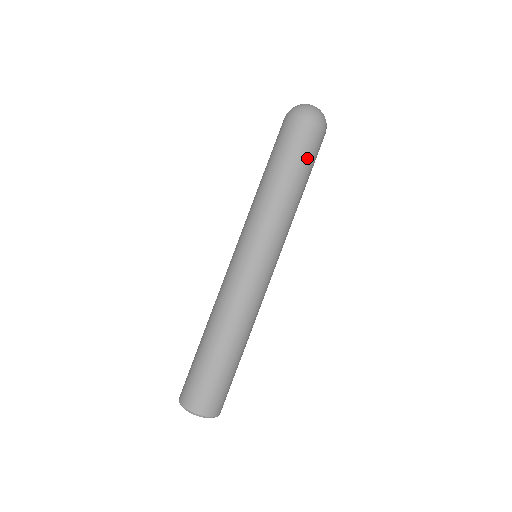
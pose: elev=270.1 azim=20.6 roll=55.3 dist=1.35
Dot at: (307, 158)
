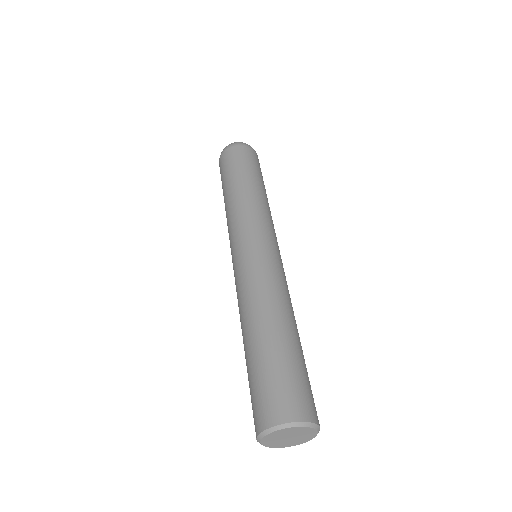
Dot at: (244, 165)
